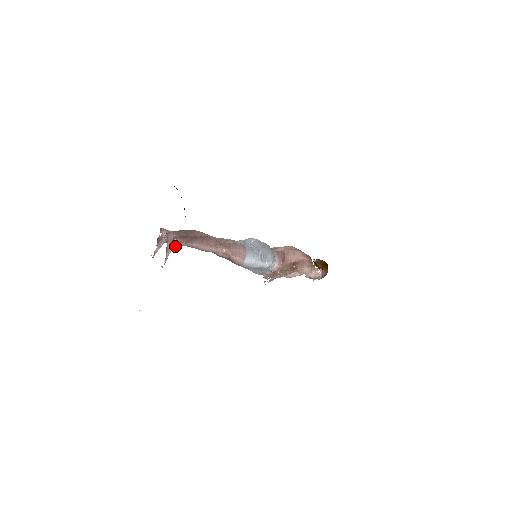
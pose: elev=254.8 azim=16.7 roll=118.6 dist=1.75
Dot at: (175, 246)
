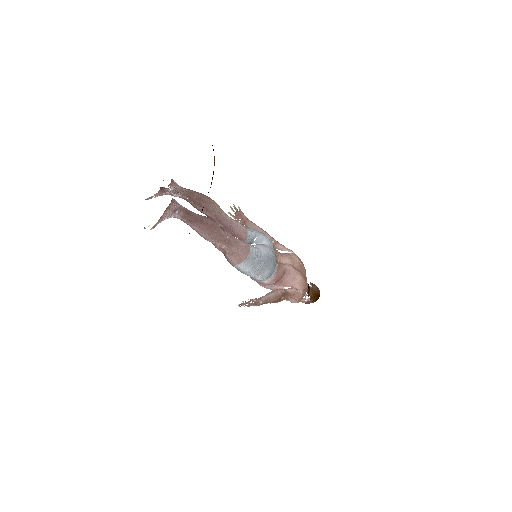
Dot at: (173, 217)
